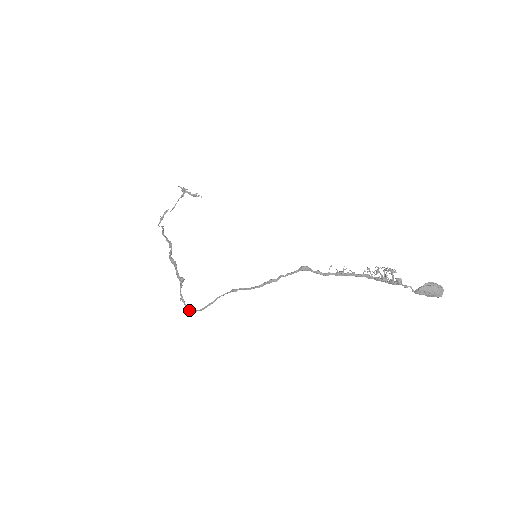
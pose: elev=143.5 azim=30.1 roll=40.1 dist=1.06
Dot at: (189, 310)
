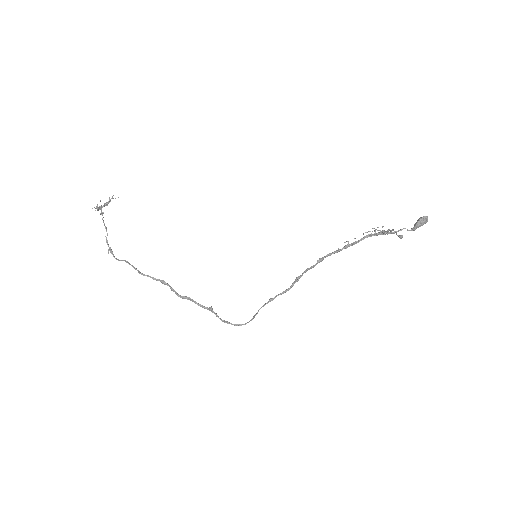
Dot at: occluded
